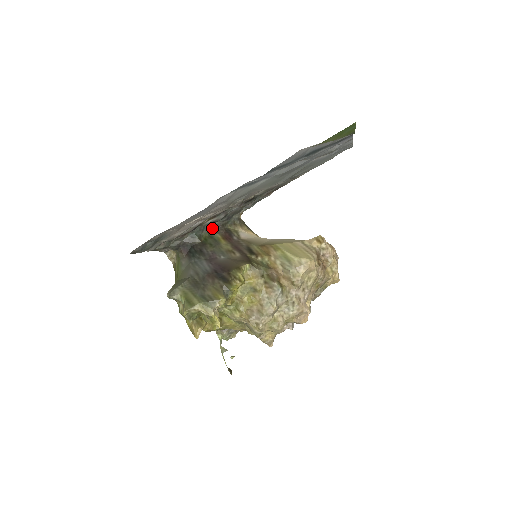
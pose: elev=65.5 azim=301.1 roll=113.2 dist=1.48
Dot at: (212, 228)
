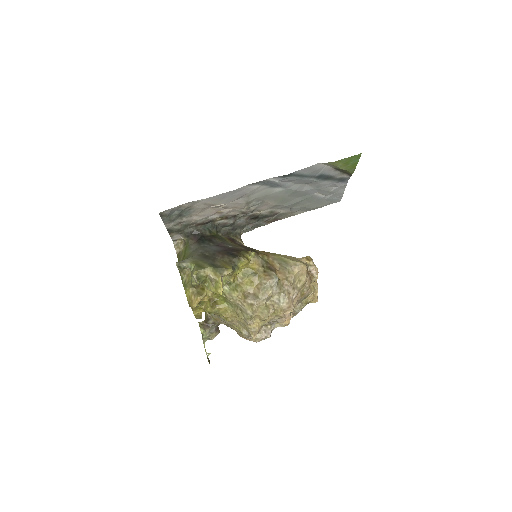
Dot at: (219, 232)
